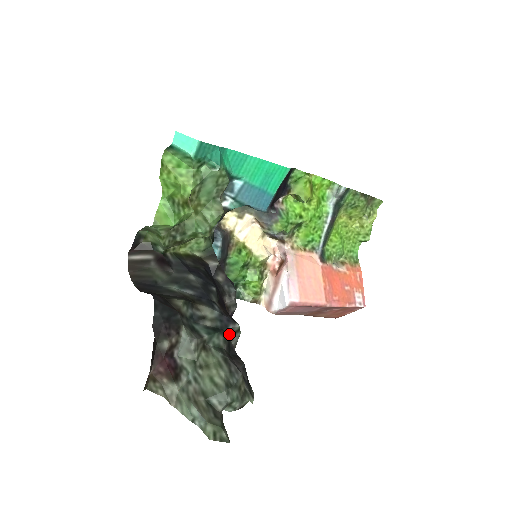
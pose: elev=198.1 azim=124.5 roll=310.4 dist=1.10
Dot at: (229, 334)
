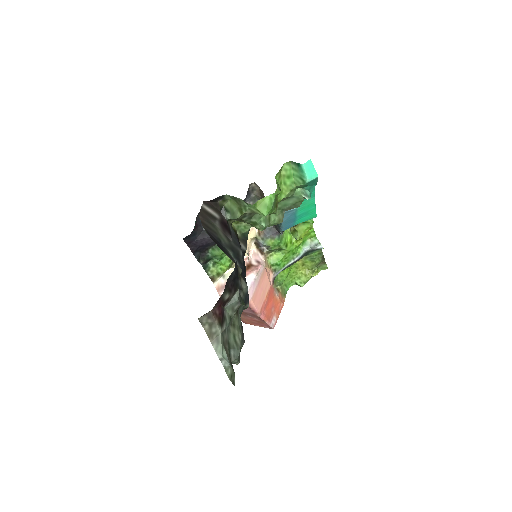
Dot at: occluded
